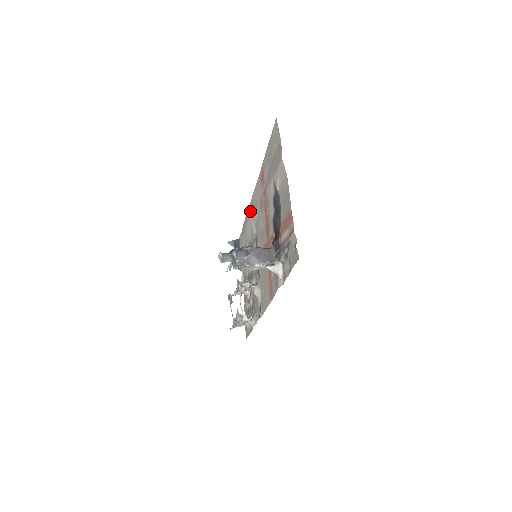
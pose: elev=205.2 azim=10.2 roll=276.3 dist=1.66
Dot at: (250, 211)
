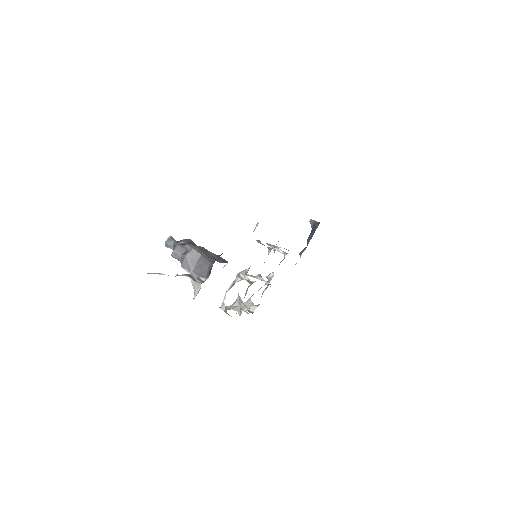
Dot at: occluded
